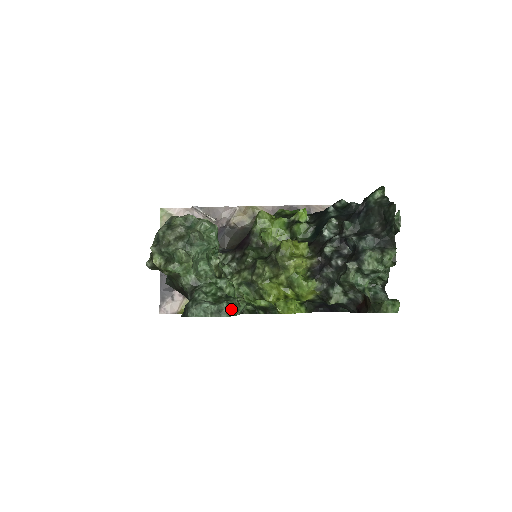
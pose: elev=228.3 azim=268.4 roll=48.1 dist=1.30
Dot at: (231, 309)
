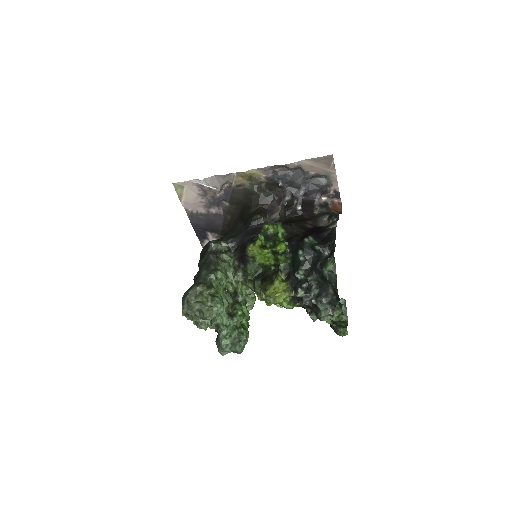
Dot at: (242, 348)
